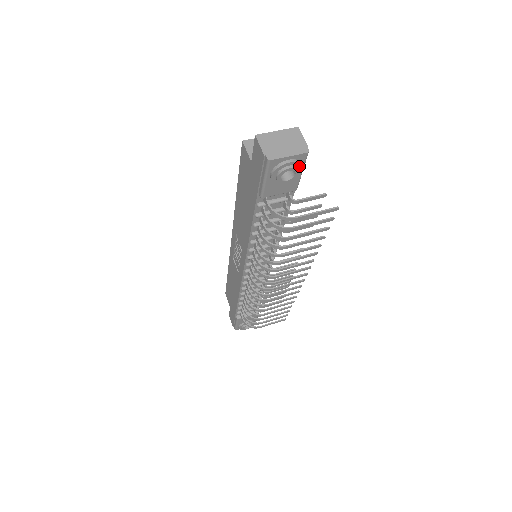
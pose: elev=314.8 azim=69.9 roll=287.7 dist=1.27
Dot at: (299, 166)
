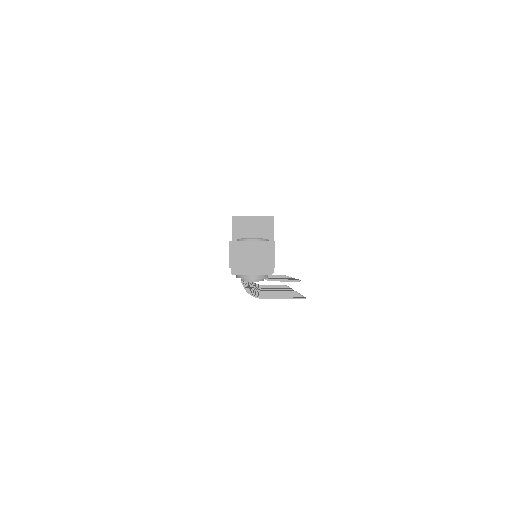
Dot at: (264, 278)
